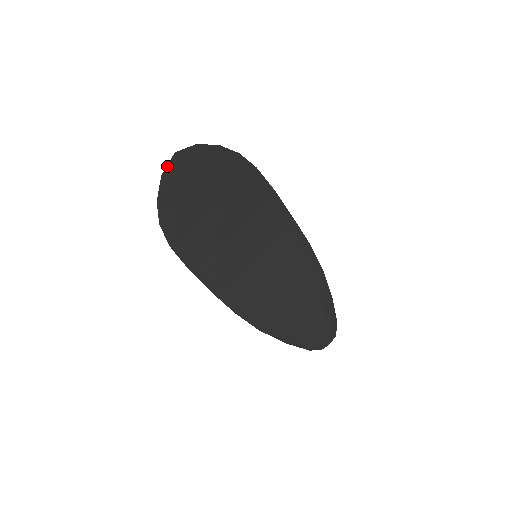
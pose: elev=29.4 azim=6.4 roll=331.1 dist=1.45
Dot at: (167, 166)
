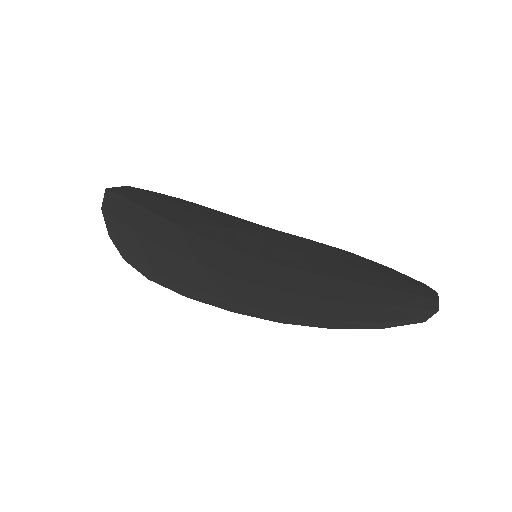
Dot at: (103, 200)
